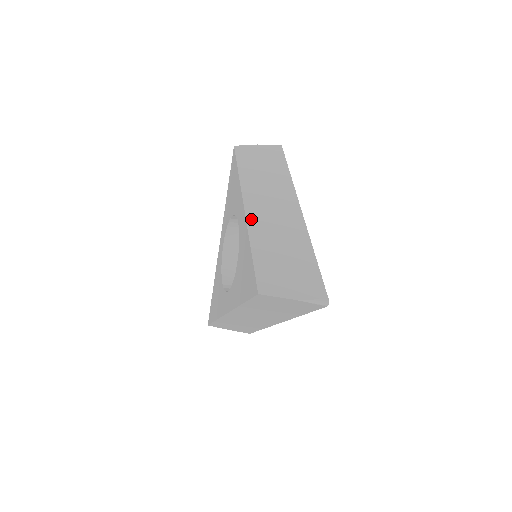
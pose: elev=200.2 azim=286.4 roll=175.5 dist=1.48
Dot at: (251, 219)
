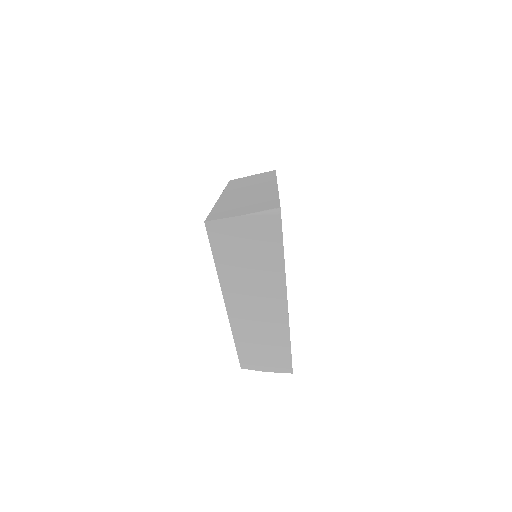
Dot at: (223, 198)
